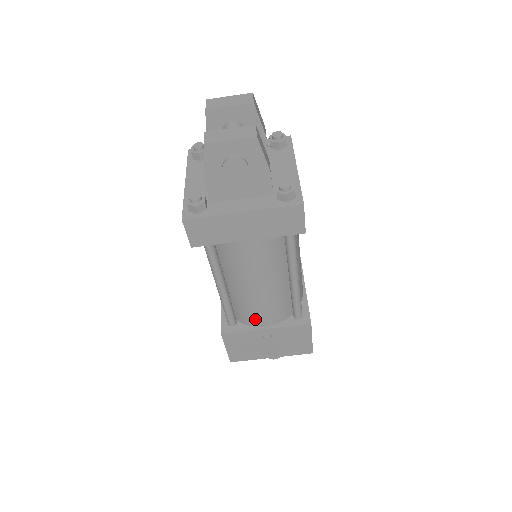
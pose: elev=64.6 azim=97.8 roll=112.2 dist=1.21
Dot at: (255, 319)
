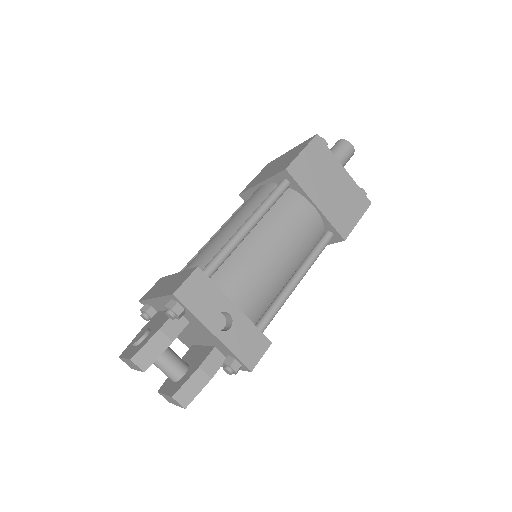
Dot at: occluded
